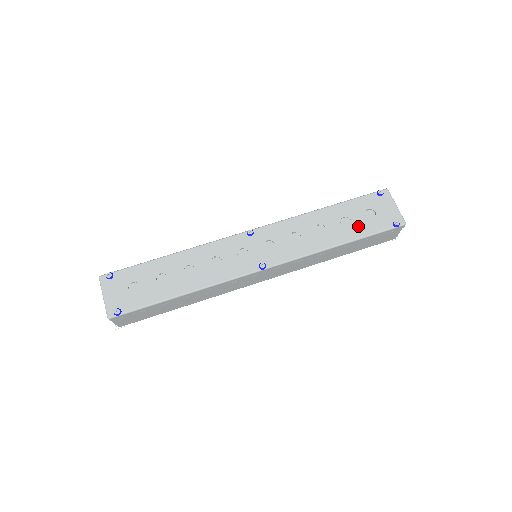
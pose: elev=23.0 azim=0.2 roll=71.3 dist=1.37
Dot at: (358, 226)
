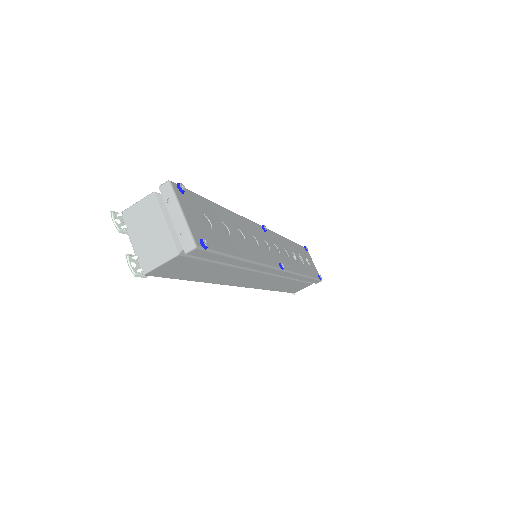
Dot at: (307, 267)
